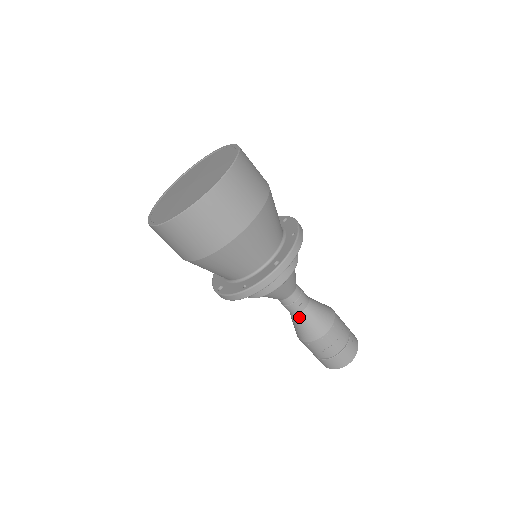
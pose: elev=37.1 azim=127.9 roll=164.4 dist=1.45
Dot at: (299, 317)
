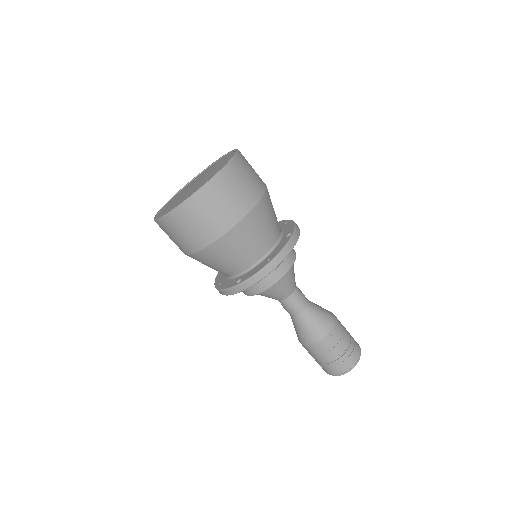
Dot at: (292, 319)
